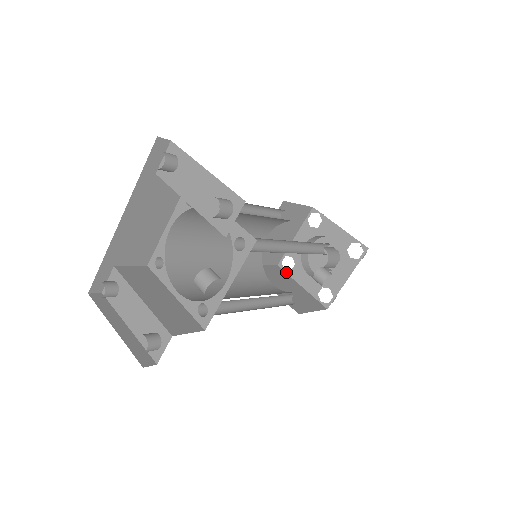
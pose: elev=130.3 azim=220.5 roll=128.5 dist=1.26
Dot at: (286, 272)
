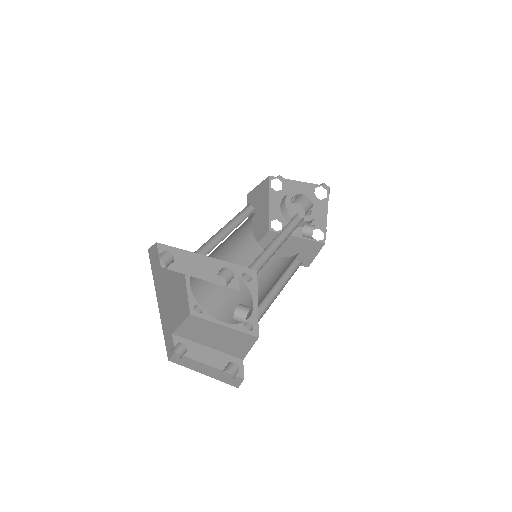
Dot at: (279, 232)
